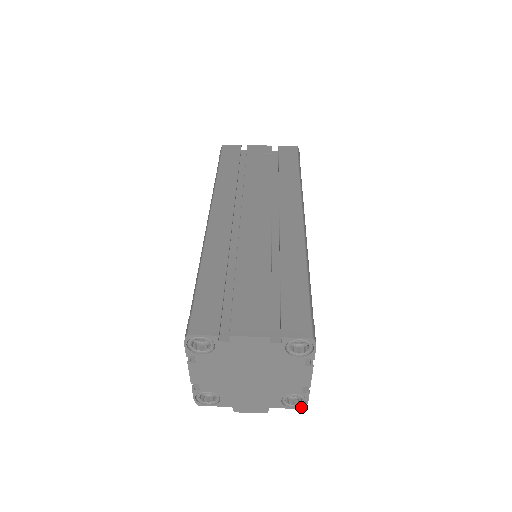
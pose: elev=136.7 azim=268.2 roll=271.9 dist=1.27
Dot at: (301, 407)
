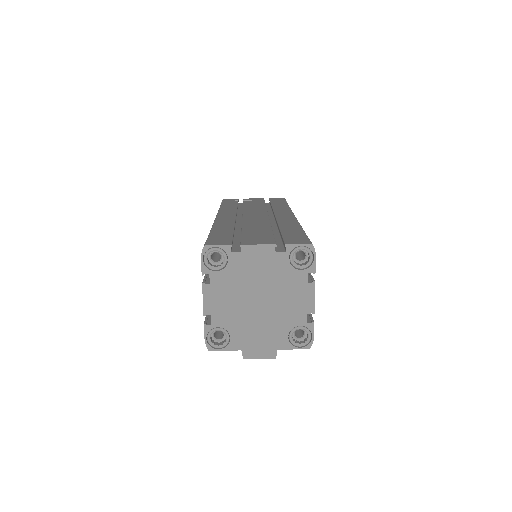
Dot at: (308, 346)
